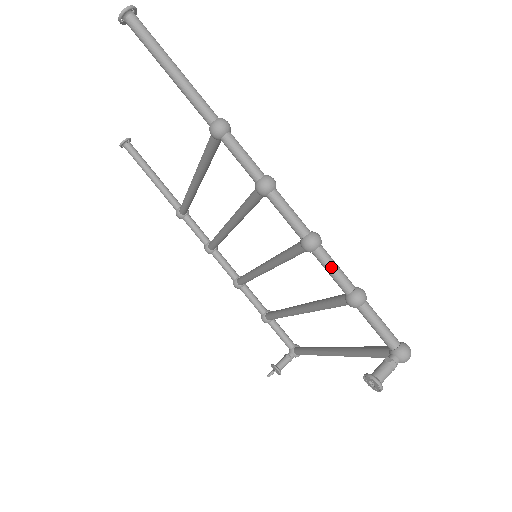
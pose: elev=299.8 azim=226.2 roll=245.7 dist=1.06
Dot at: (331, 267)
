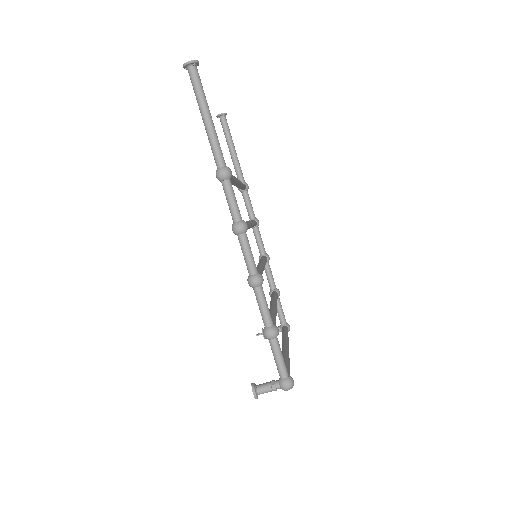
Dot at: (260, 304)
